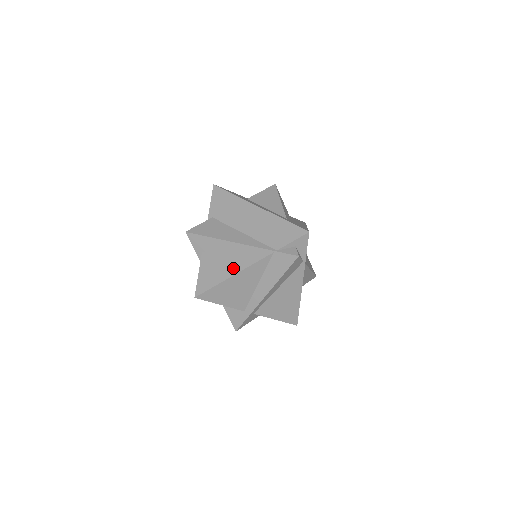
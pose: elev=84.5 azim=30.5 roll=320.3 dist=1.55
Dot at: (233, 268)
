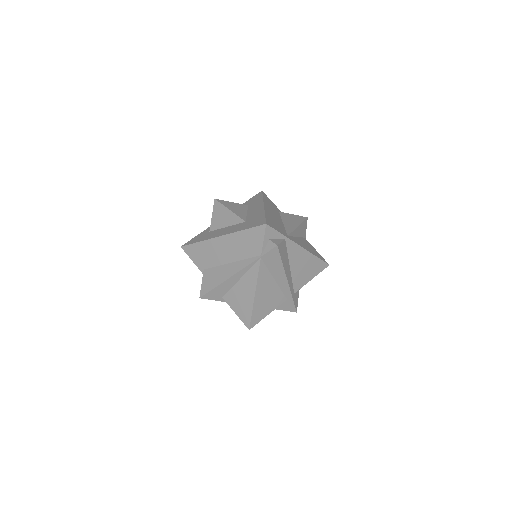
Dot at: (249, 291)
